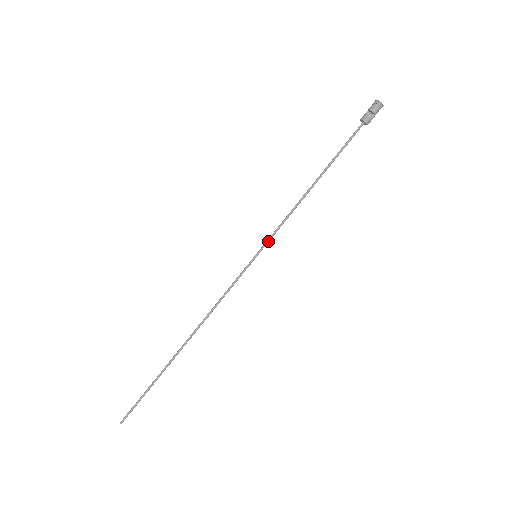
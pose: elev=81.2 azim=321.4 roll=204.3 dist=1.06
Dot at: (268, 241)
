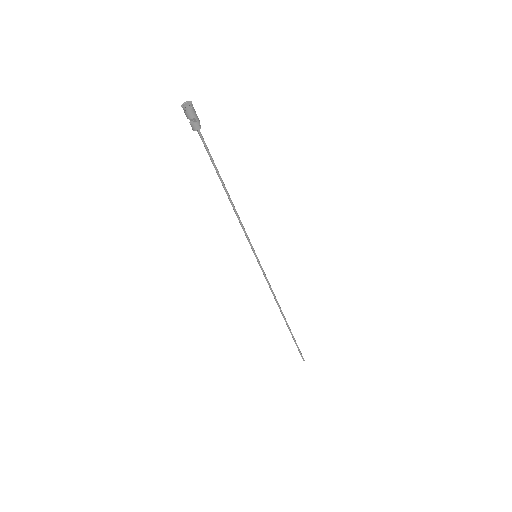
Dot at: (250, 245)
